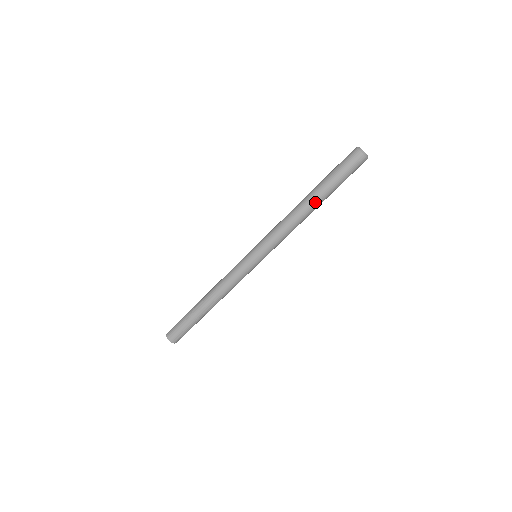
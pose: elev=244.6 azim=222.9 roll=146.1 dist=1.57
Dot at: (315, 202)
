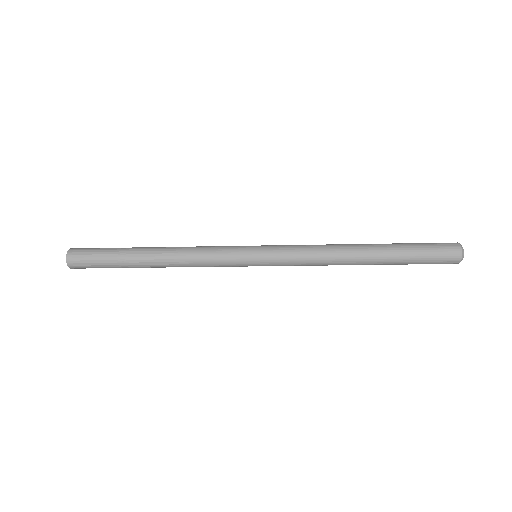
Dot at: occluded
